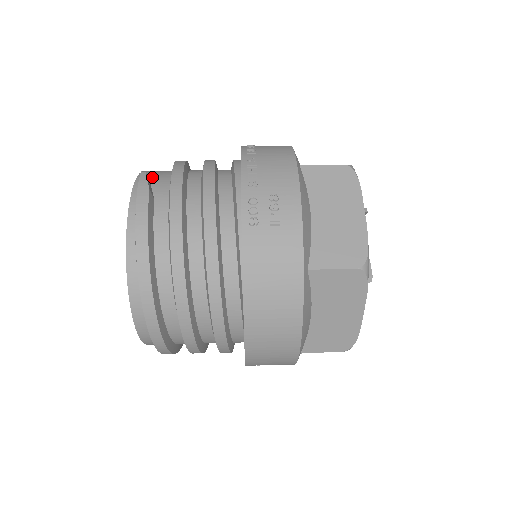
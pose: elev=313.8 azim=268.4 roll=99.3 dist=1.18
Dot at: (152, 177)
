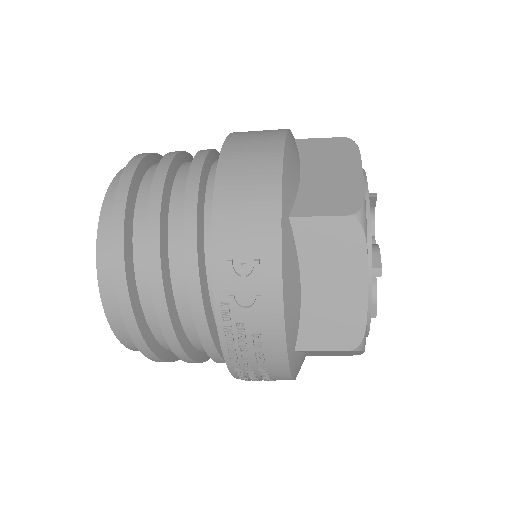
Dot at: occluded
